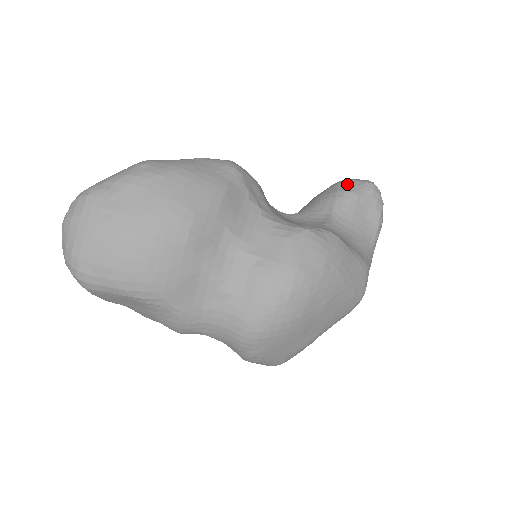
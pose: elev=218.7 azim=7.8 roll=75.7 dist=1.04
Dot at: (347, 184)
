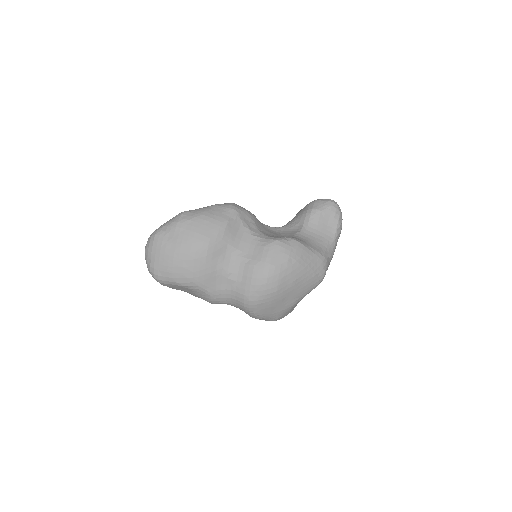
Dot at: (315, 204)
